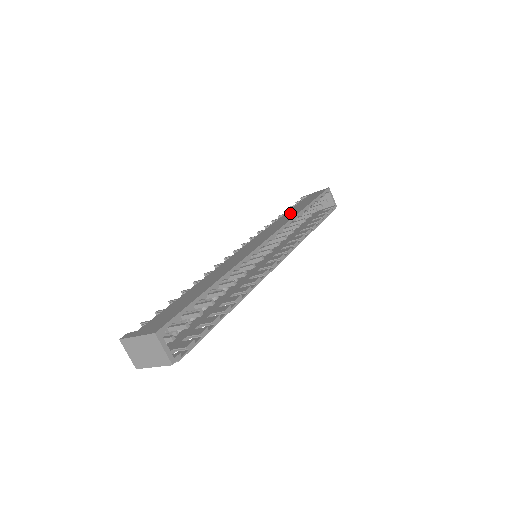
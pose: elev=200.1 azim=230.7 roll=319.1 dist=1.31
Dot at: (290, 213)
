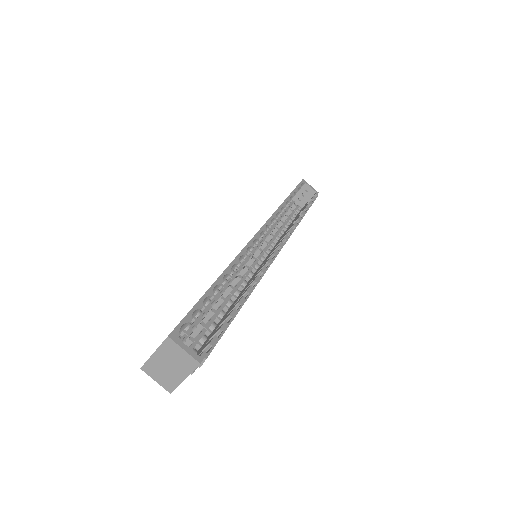
Dot at: occluded
